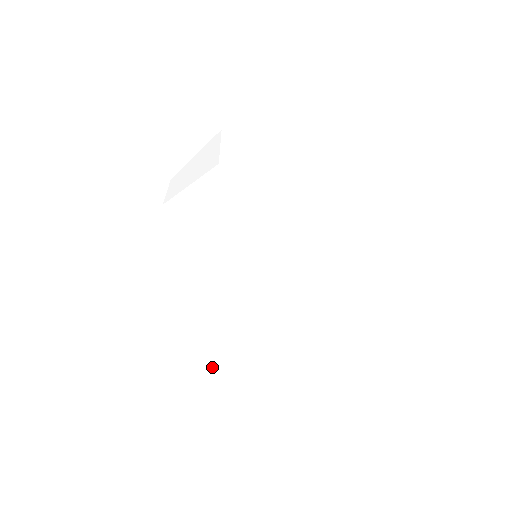
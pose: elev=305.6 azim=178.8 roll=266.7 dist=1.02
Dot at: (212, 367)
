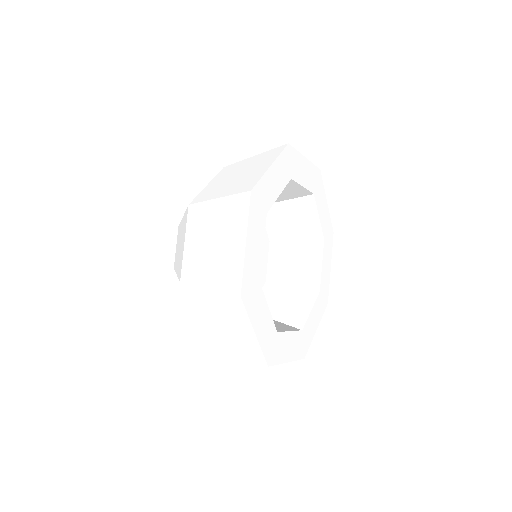
Dot at: (204, 332)
